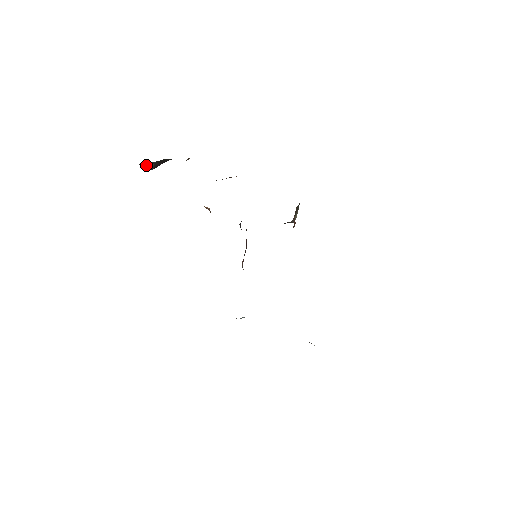
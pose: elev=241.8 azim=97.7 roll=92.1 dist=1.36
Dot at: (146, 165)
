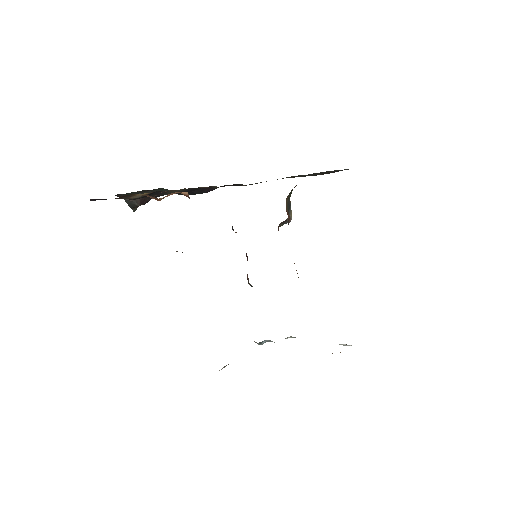
Dot at: (132, 200)
